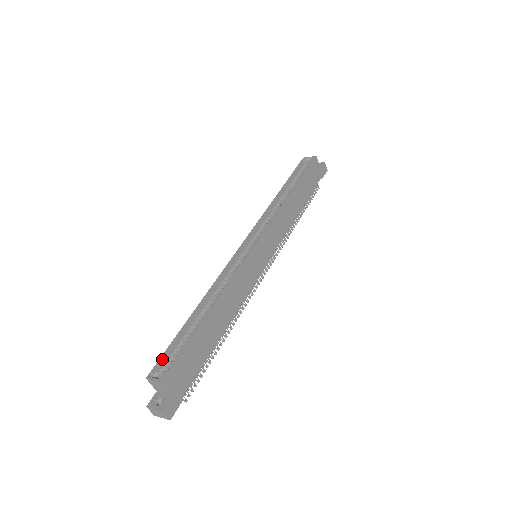
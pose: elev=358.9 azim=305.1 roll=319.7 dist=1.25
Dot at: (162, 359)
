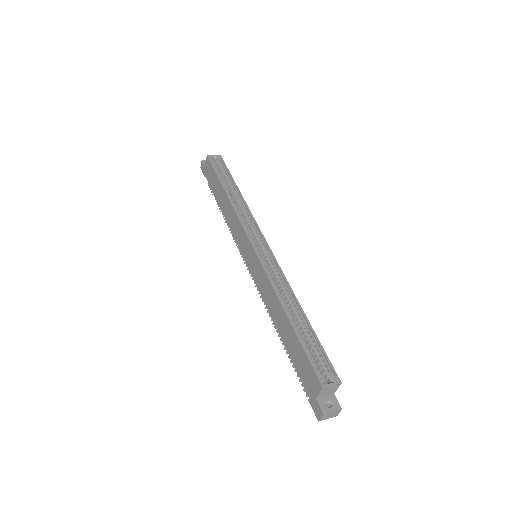
Dot at: (314, 367)
